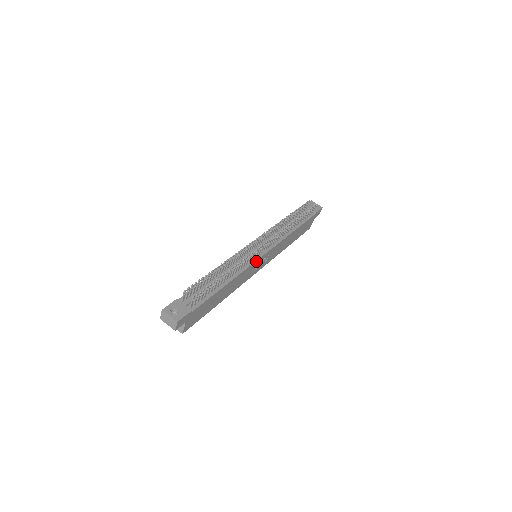
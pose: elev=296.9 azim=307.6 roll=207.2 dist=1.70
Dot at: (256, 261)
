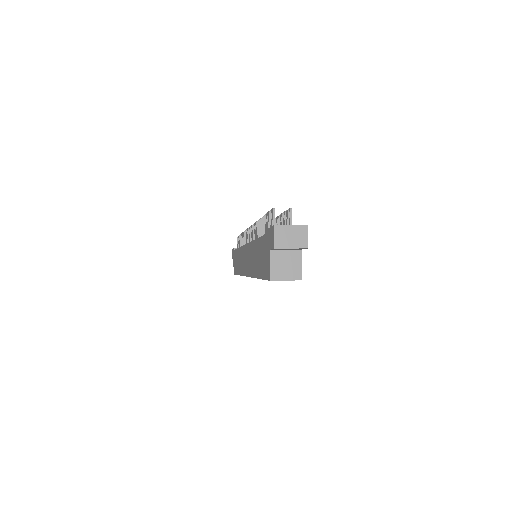
Dot at: occluded
